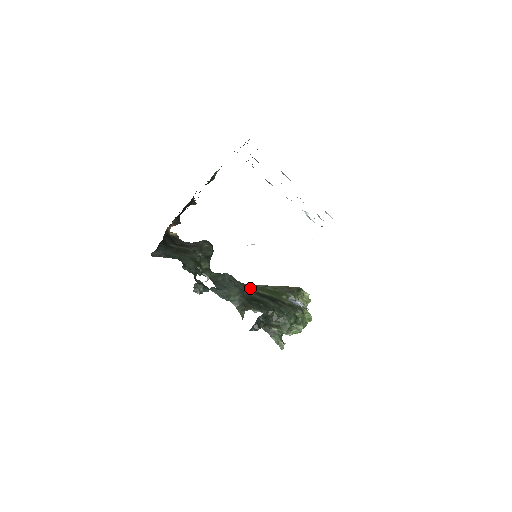
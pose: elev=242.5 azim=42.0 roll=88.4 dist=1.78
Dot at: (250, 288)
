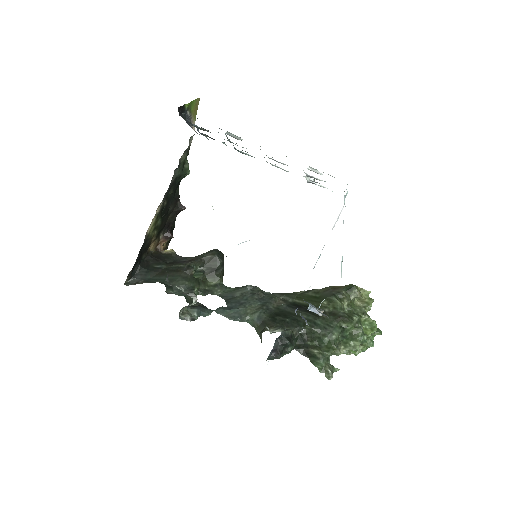
Dot at: (284, 298)
